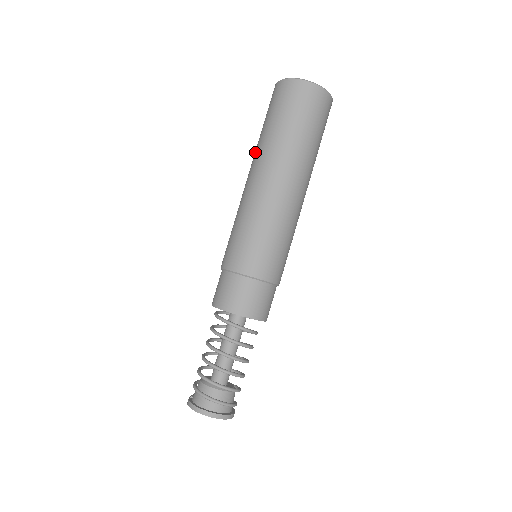
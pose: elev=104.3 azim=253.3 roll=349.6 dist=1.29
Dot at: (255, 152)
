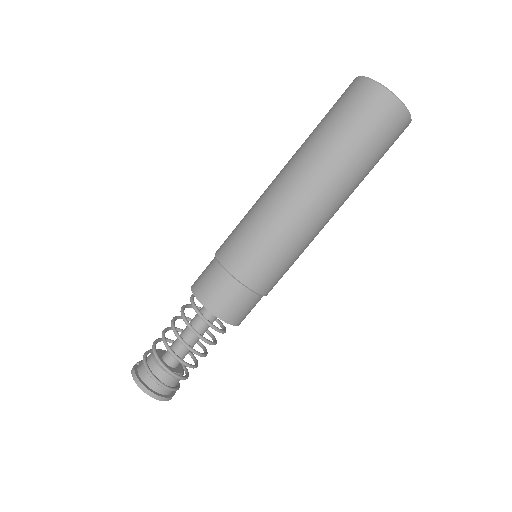
Dot at: (301, 147)
